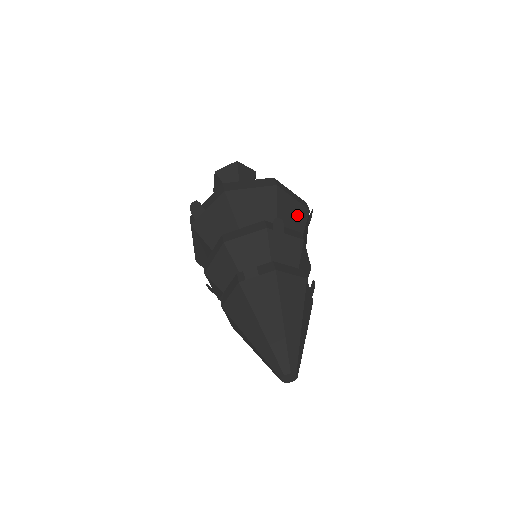
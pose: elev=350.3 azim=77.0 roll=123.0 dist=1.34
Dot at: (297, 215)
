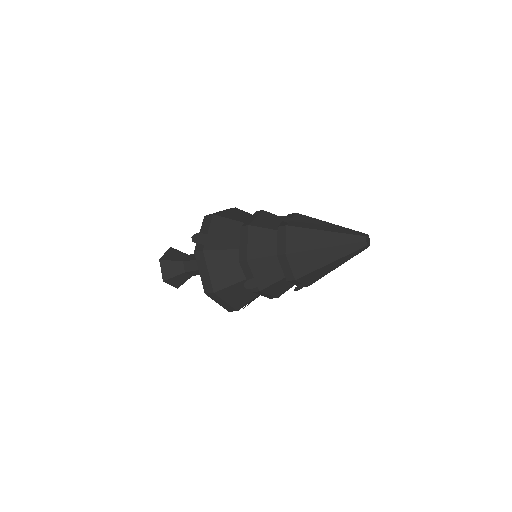
Dot at: occluded
